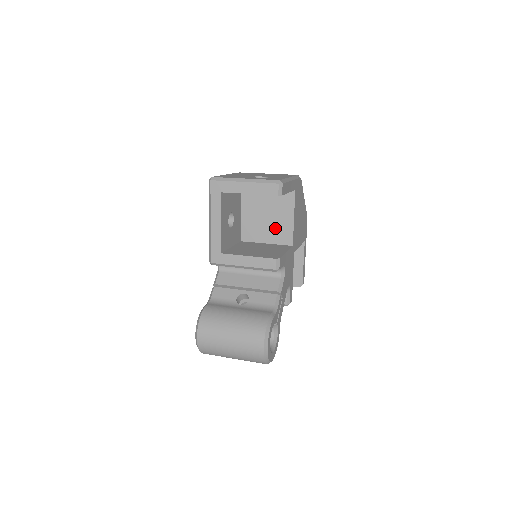
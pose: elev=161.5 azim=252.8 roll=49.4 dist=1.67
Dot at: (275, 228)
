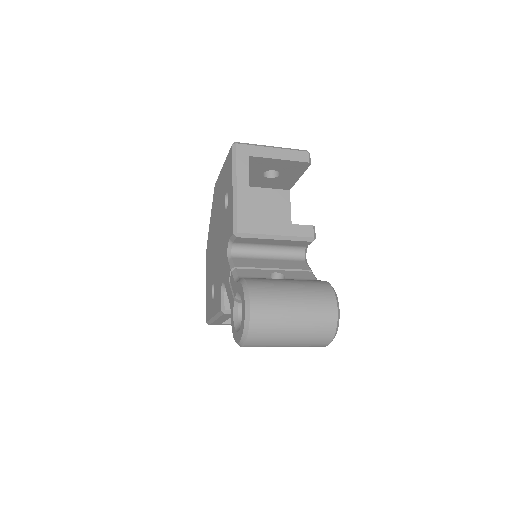
Dot at: occluded
